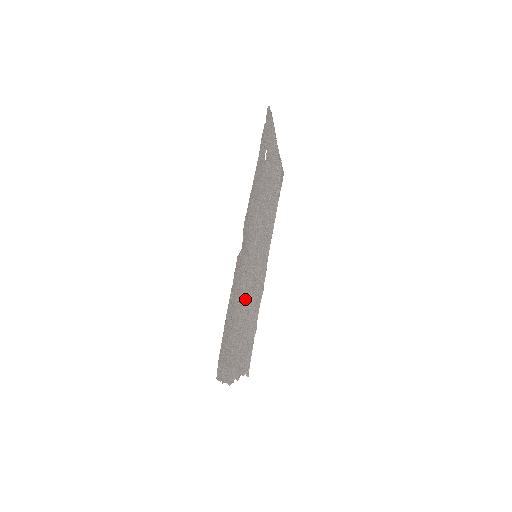
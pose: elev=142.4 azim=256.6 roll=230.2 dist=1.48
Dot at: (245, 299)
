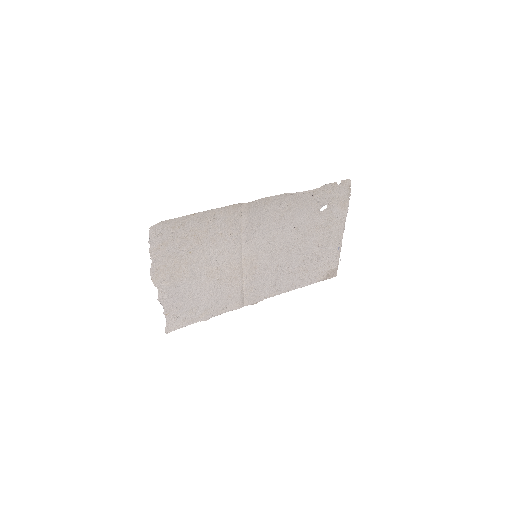
Dot at: (220, 259)
